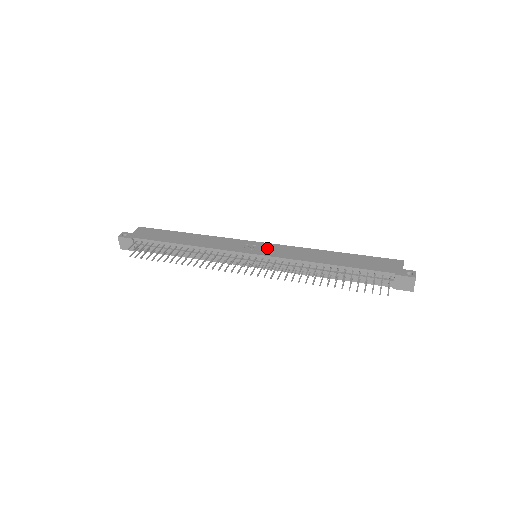
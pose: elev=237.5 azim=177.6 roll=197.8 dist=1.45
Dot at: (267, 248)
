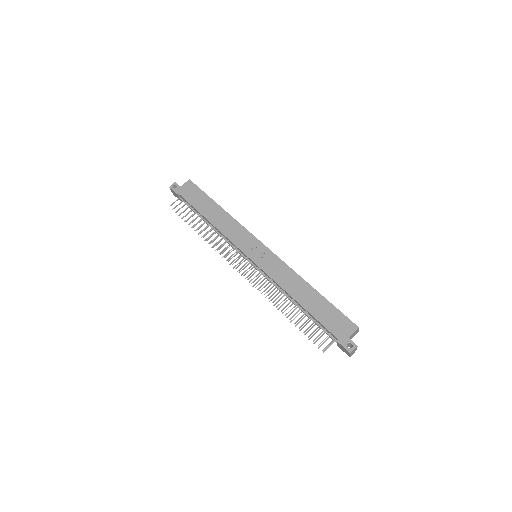
Dot at: (264, 255)
